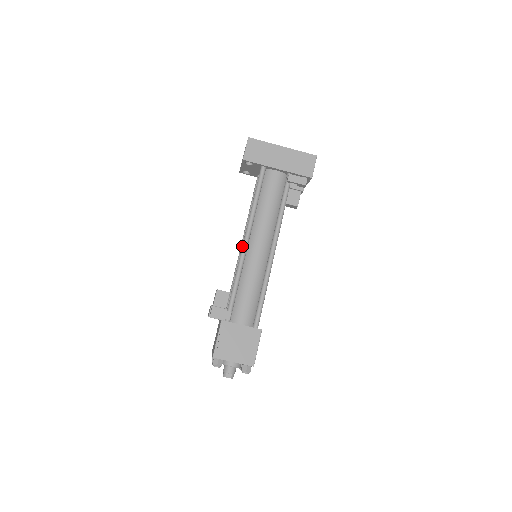
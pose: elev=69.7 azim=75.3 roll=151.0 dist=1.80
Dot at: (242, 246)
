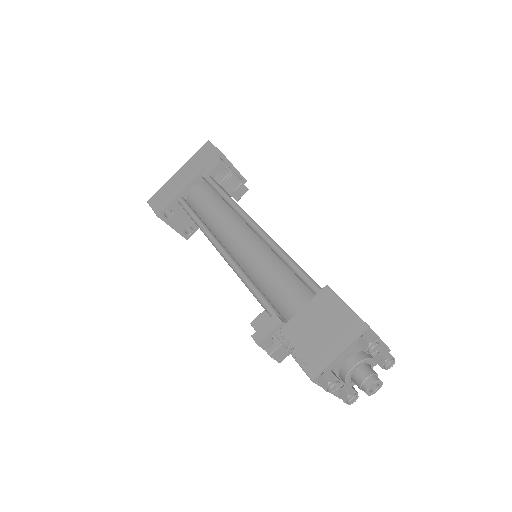
Dot at: occluded
